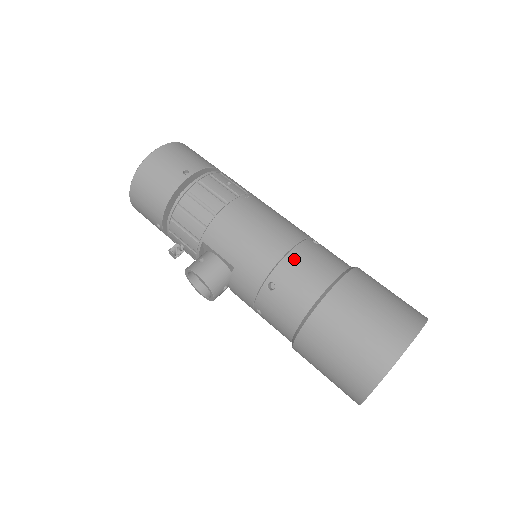
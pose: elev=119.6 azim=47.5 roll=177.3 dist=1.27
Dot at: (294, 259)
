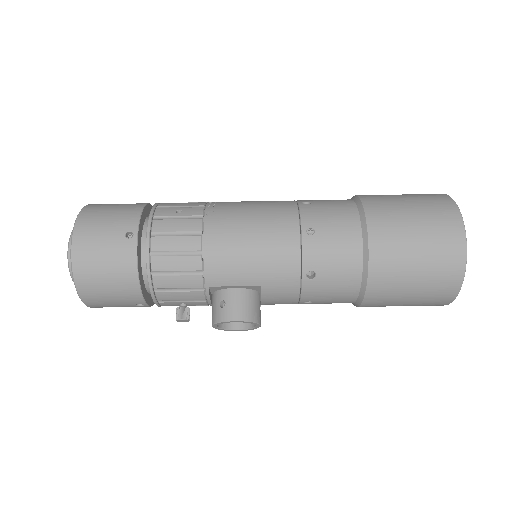
Dot at: (312, 235)
